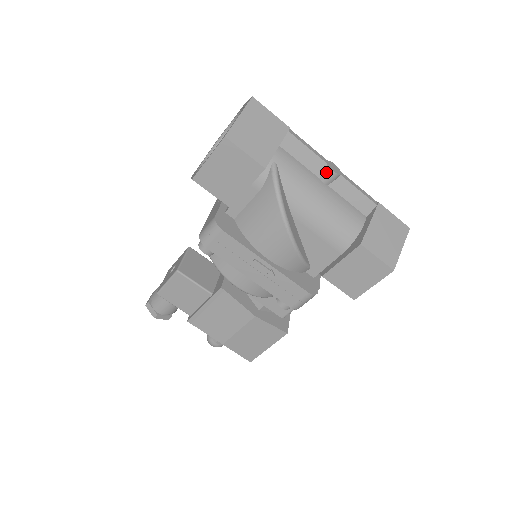
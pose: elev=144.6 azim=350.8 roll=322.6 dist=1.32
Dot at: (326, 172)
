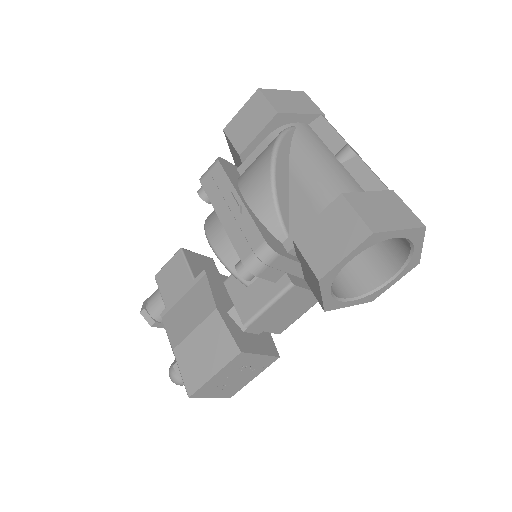
Dot at: (342, 149)
